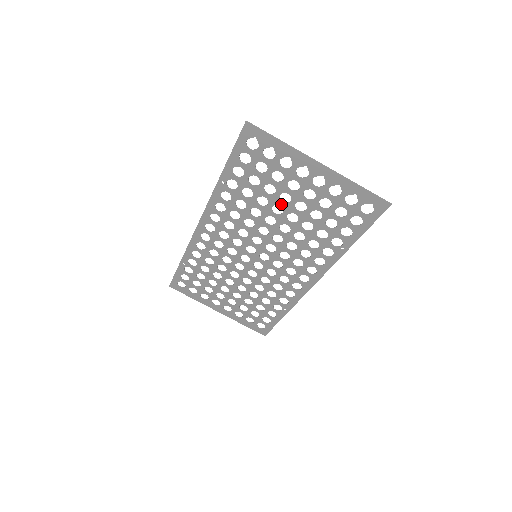
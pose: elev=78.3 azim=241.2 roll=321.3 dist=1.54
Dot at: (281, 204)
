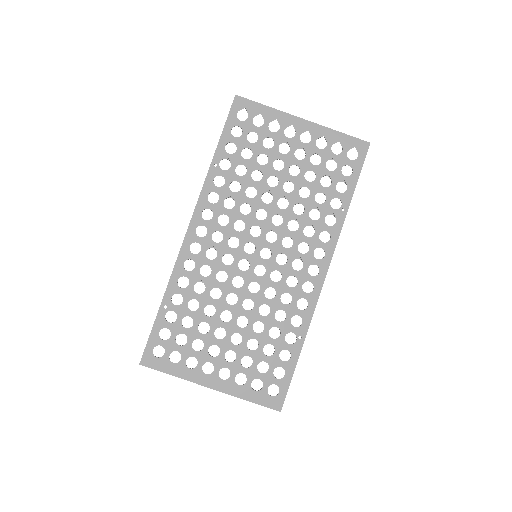
Dot at: (275, 173)
